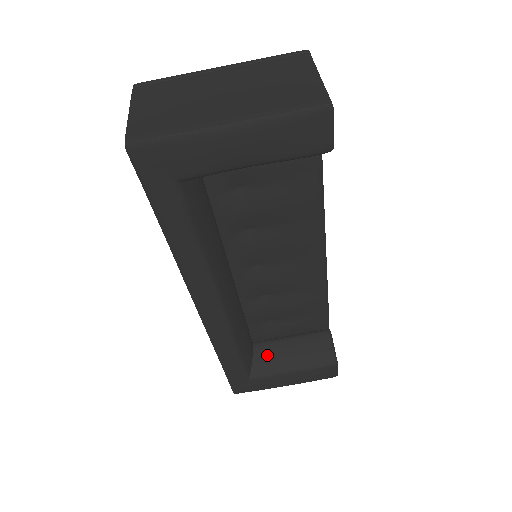
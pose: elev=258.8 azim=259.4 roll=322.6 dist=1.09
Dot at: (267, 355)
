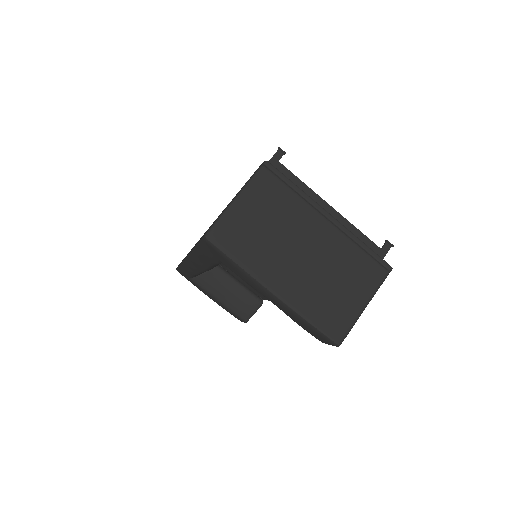
Dot at: (214, 279)
